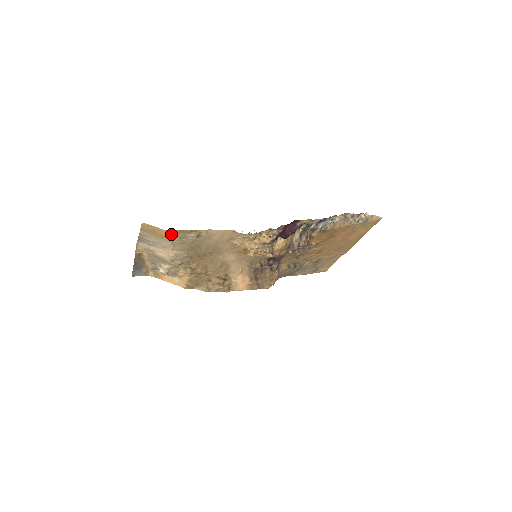
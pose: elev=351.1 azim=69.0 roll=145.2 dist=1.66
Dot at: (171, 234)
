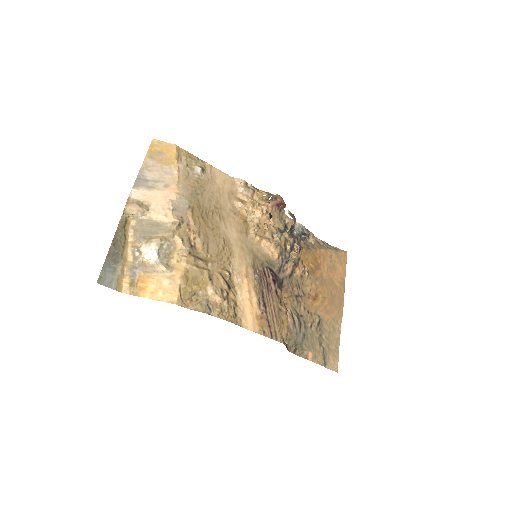
Dot at: (179, 156)
